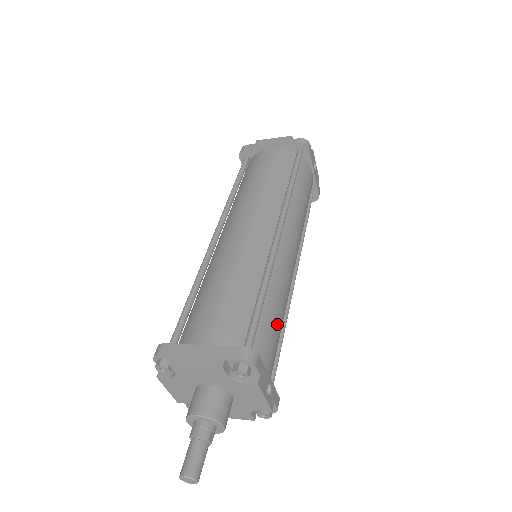
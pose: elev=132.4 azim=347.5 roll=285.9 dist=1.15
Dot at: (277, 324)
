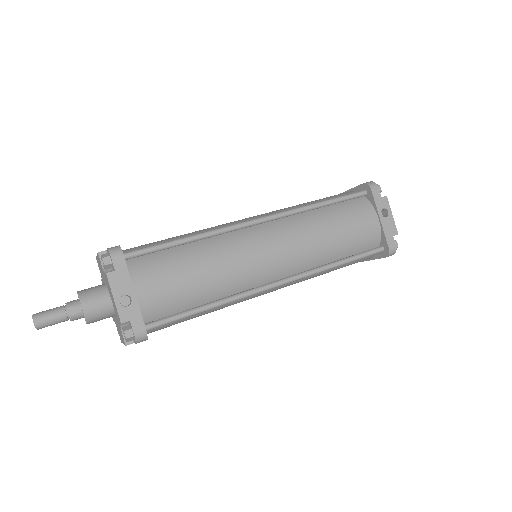
Dot at: (186, 272)
